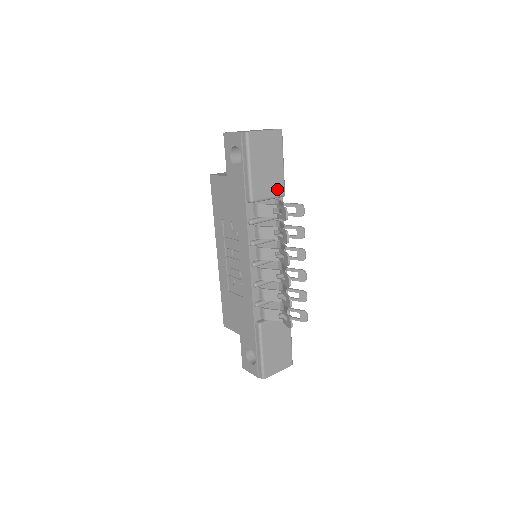
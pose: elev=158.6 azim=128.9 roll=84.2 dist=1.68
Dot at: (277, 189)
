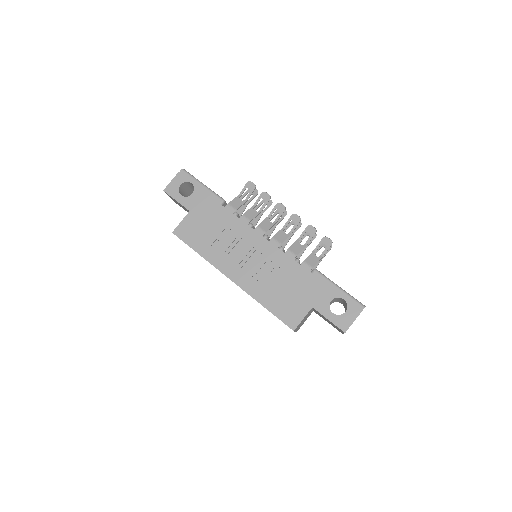
Dot at: occluded
